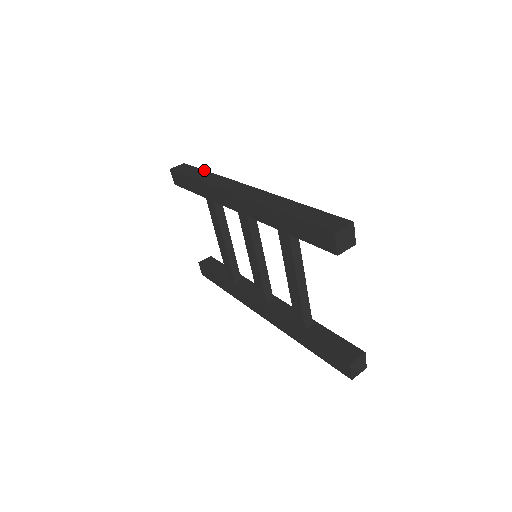
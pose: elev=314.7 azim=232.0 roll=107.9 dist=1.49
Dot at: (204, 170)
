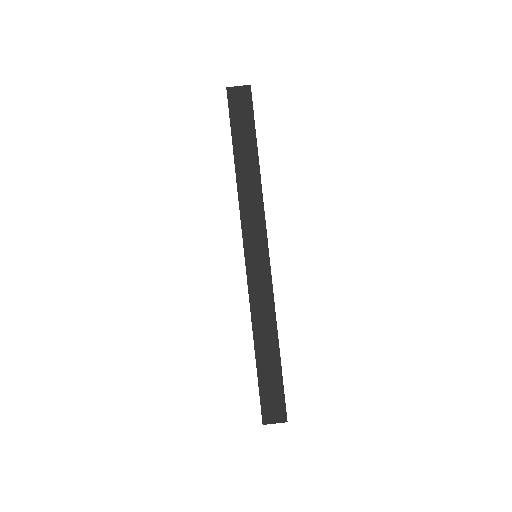
Dot at: (256, 145)
